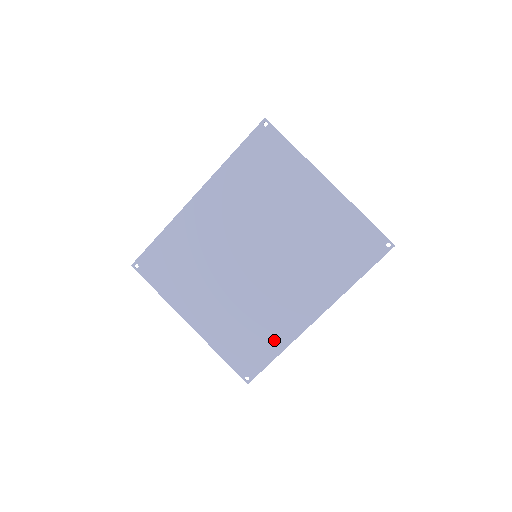
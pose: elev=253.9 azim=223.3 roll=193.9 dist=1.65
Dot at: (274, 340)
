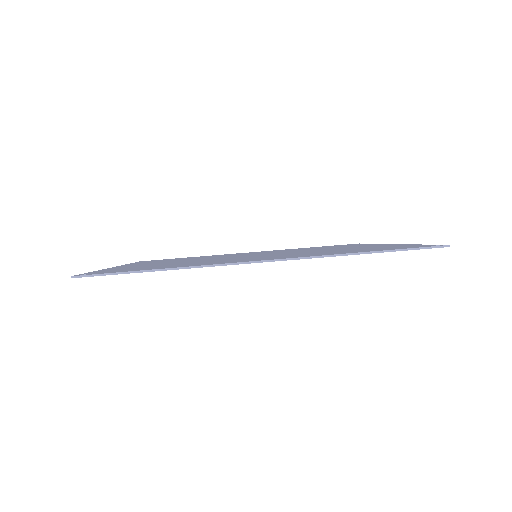
Dot at: (178, 266)
